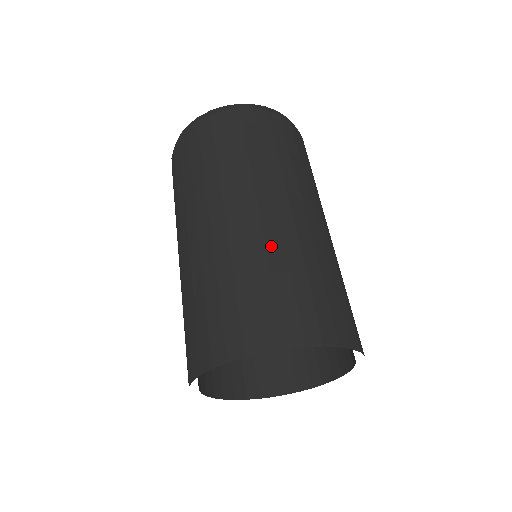
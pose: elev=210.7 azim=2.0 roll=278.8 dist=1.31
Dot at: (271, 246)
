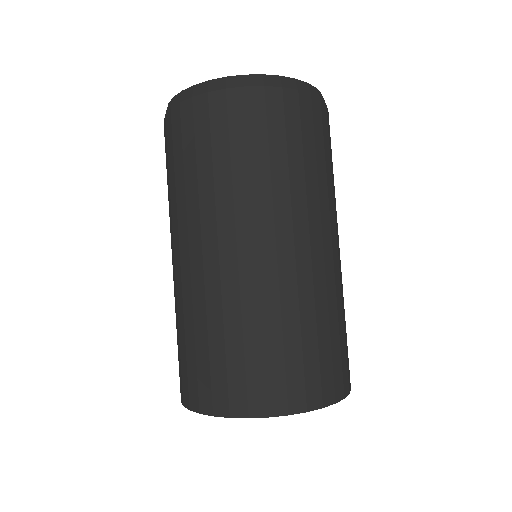
Dot at: (285, 297)
